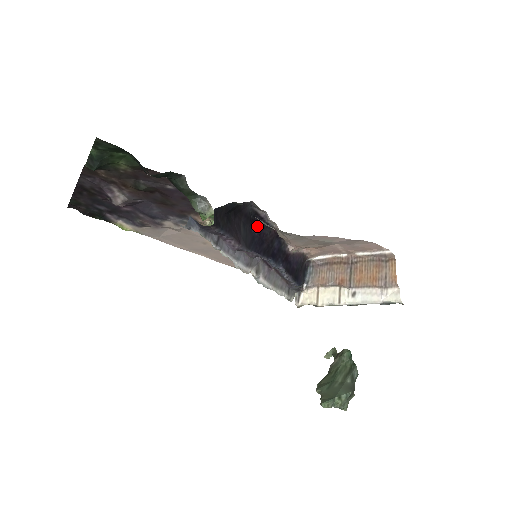
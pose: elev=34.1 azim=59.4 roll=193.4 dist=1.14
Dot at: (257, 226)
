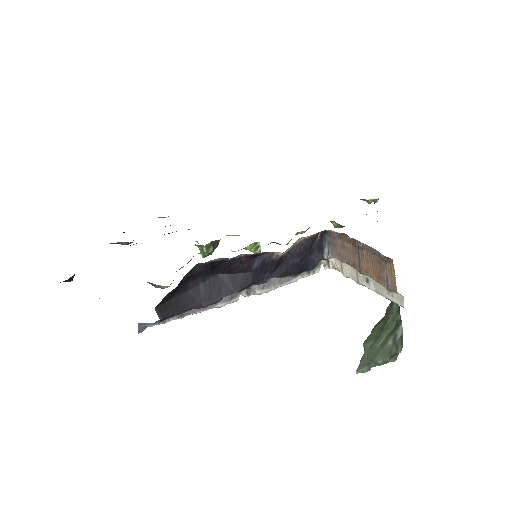
Dot at: (222, 268)
